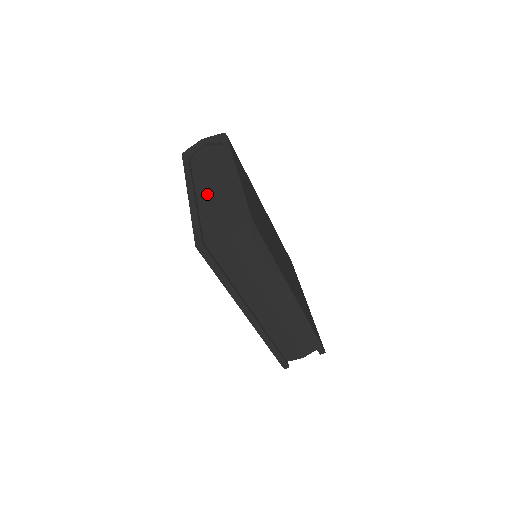
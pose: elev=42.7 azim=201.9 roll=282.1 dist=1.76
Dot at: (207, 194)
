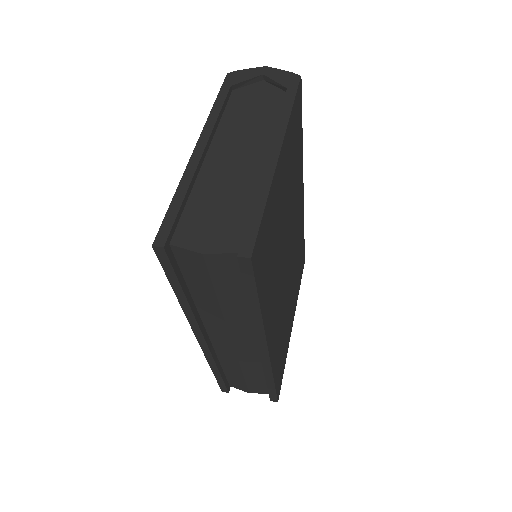
Dot at: (221, 162)
